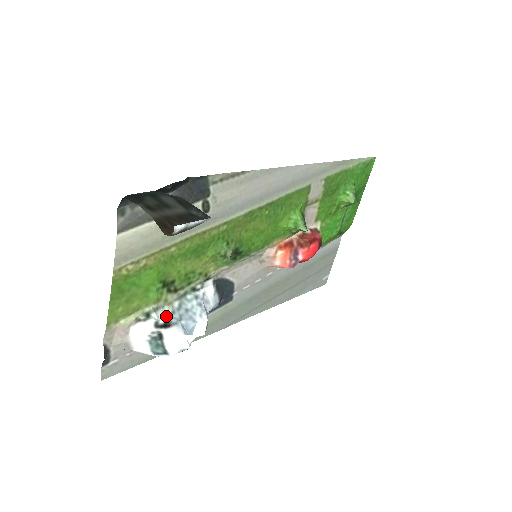
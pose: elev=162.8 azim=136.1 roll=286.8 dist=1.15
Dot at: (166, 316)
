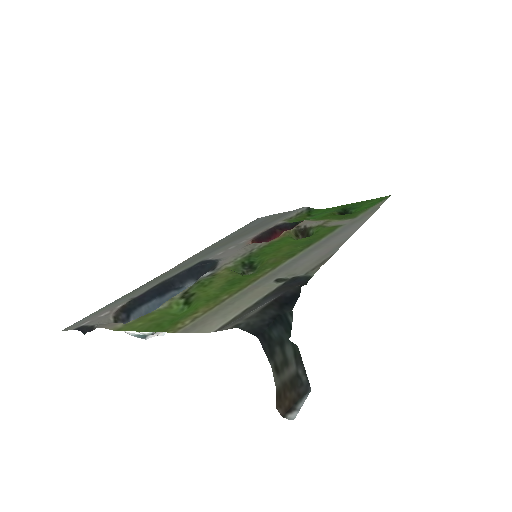
Dot at: occluded
